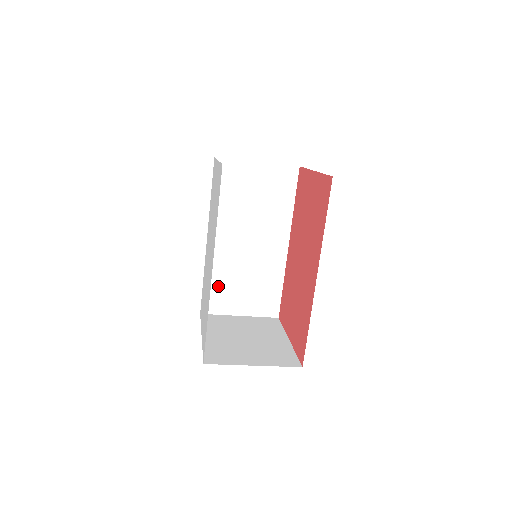
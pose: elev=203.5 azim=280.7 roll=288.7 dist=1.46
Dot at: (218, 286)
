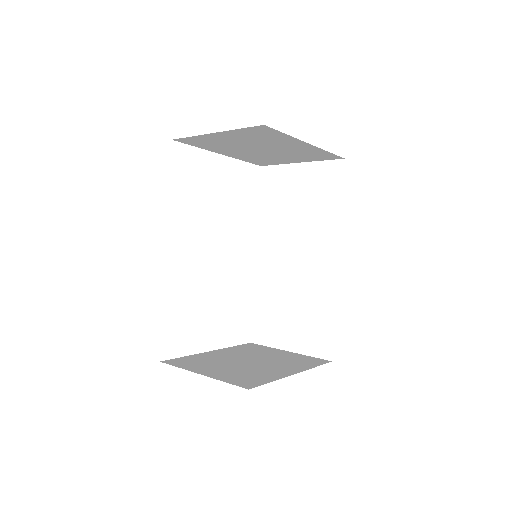
Dot at: (267, 310)
